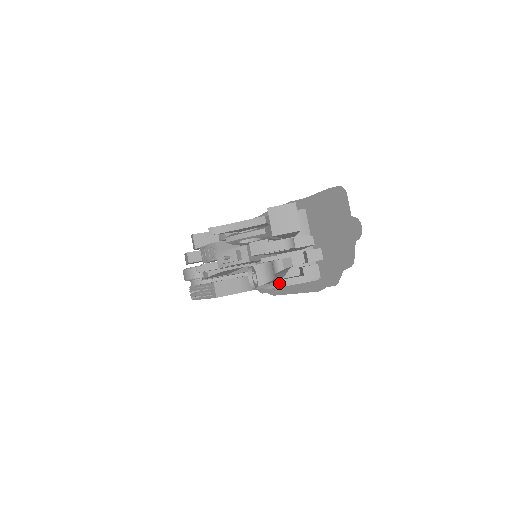
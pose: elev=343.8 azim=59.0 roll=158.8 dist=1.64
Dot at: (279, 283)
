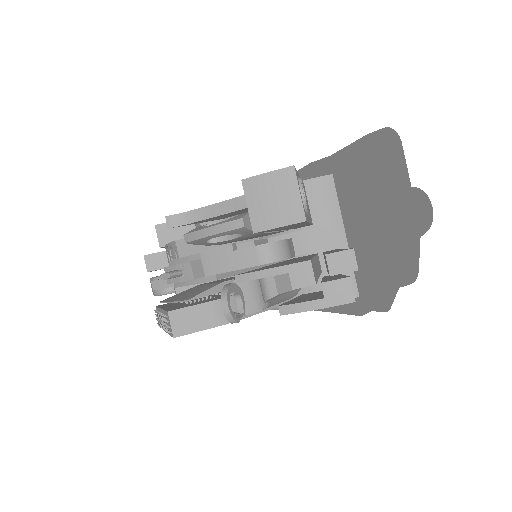
Dot at: (281, 311)
